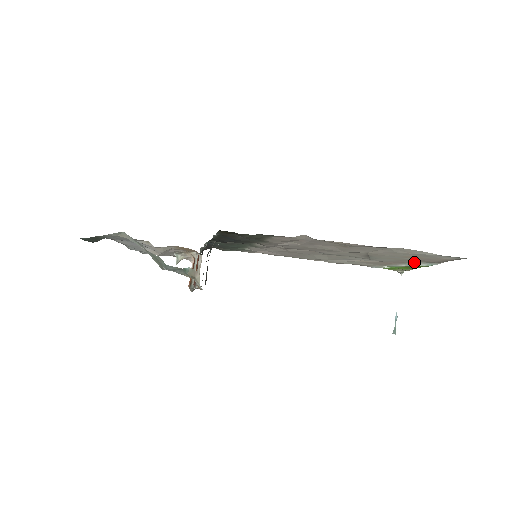
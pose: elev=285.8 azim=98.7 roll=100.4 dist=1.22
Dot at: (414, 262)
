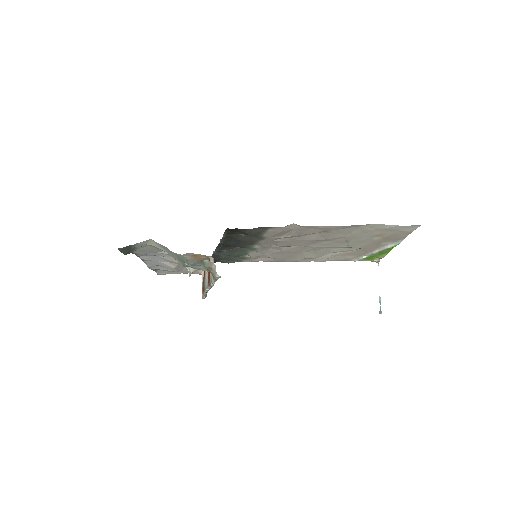
Dot at: (384, 244)
